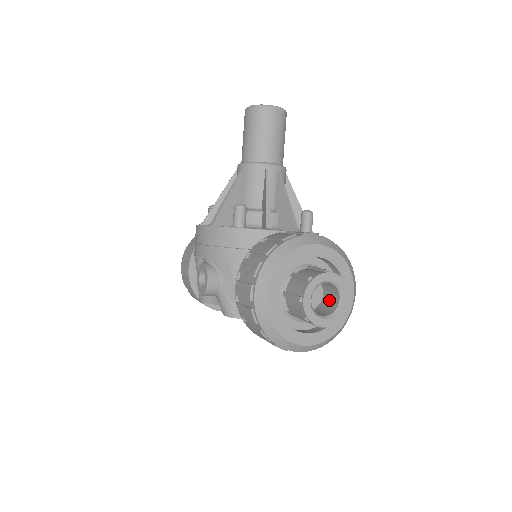
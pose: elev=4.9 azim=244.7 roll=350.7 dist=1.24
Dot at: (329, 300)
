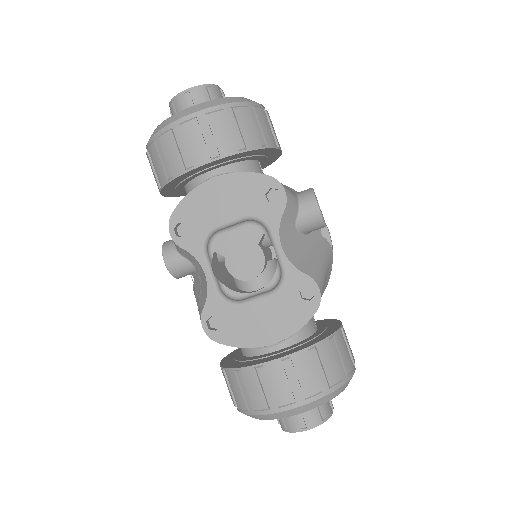
Dot at: occluded
